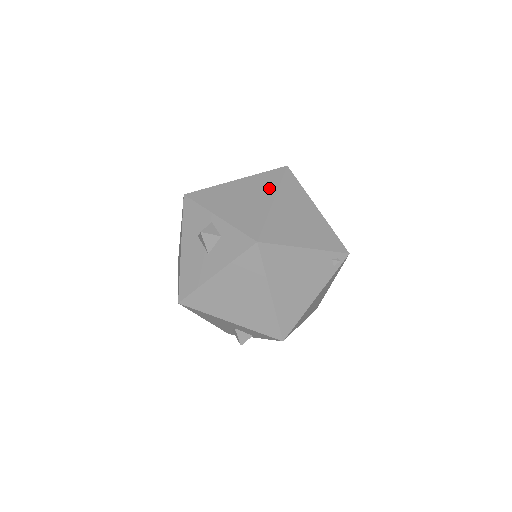
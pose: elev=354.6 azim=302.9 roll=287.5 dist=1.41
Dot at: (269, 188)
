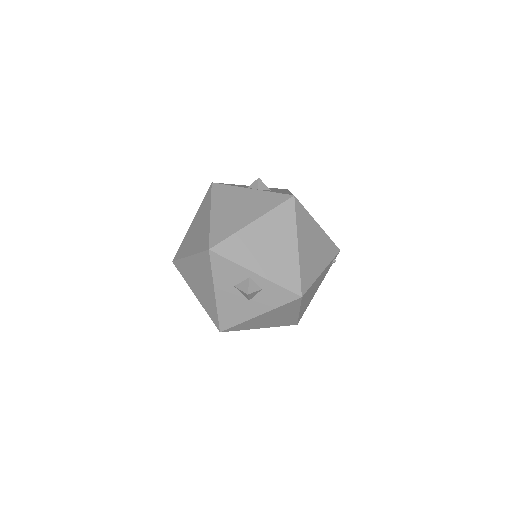
Dot at: (289, 230)
